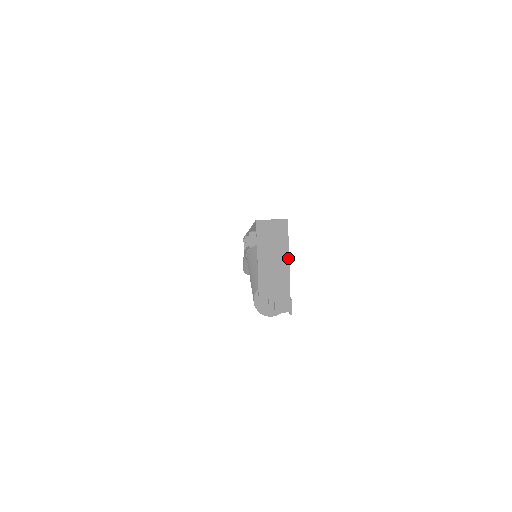
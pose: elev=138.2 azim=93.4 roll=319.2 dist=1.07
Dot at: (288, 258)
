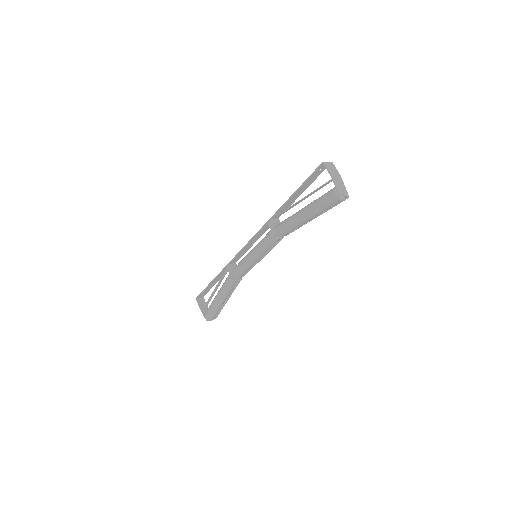
Dot at: (339, 174)
